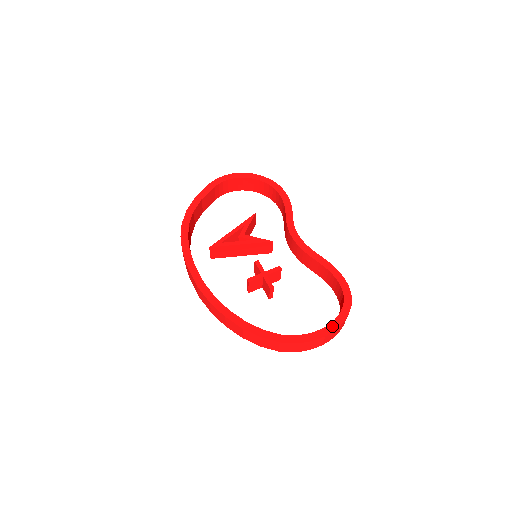
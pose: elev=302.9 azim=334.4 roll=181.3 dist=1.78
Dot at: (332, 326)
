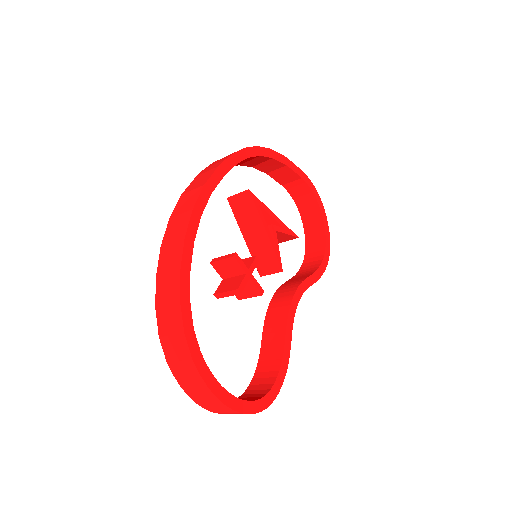
Dot at: (231, 399)
